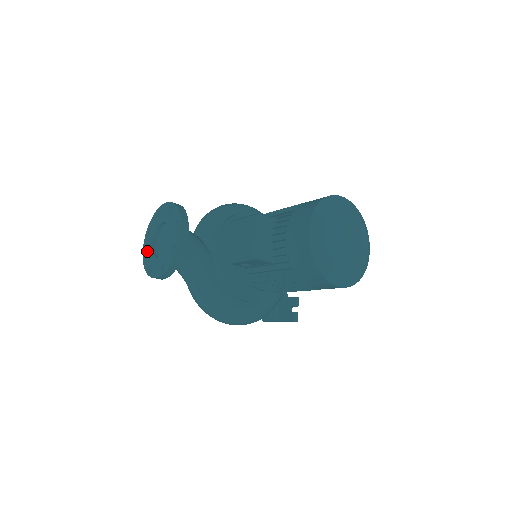
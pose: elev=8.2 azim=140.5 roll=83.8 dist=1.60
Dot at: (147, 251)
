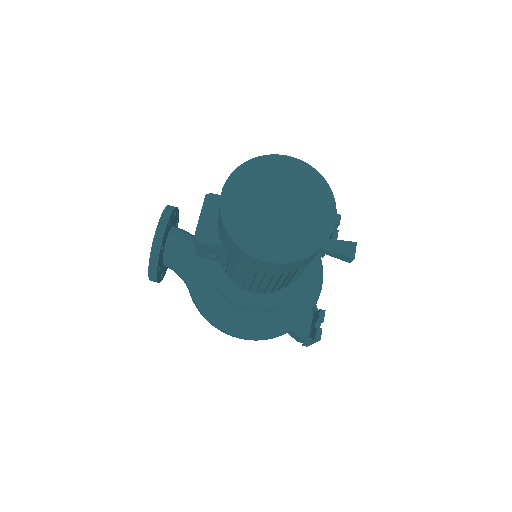
Dot at: occluded
